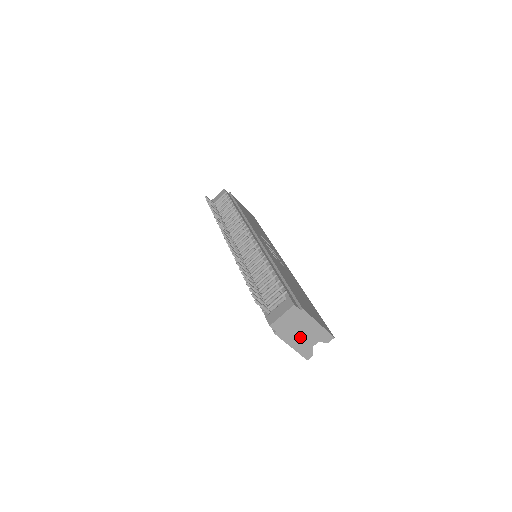
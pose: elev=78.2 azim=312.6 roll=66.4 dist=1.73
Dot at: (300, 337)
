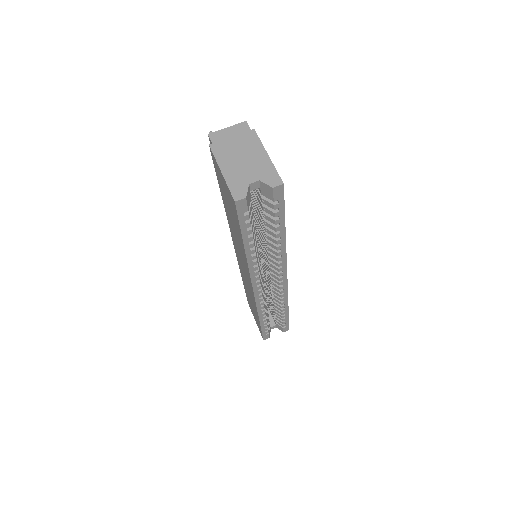
Dot at: (238, 163)
